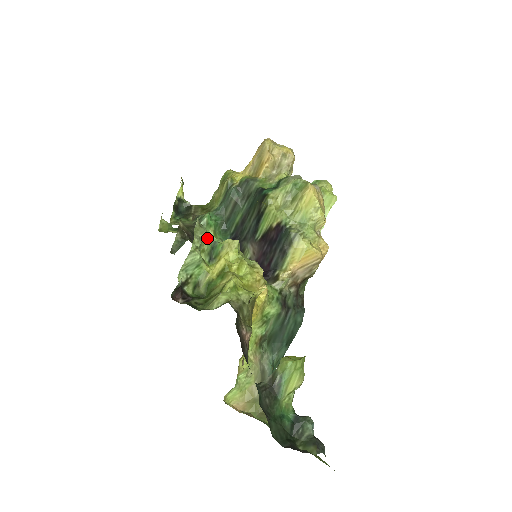
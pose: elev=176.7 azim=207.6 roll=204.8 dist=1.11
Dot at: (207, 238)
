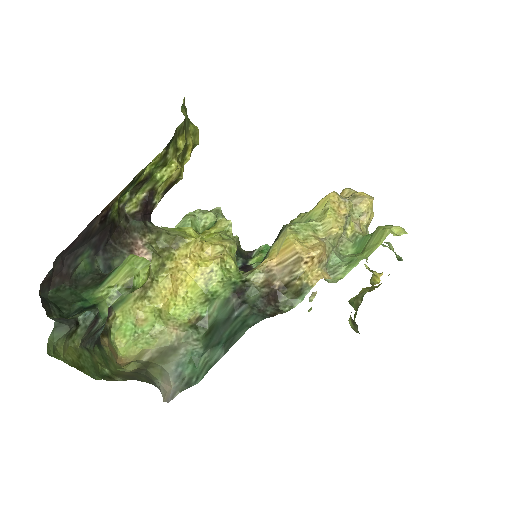
Dot at: (210, 216)
